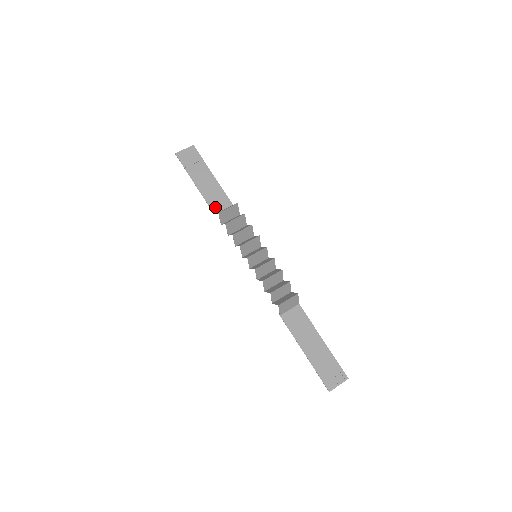
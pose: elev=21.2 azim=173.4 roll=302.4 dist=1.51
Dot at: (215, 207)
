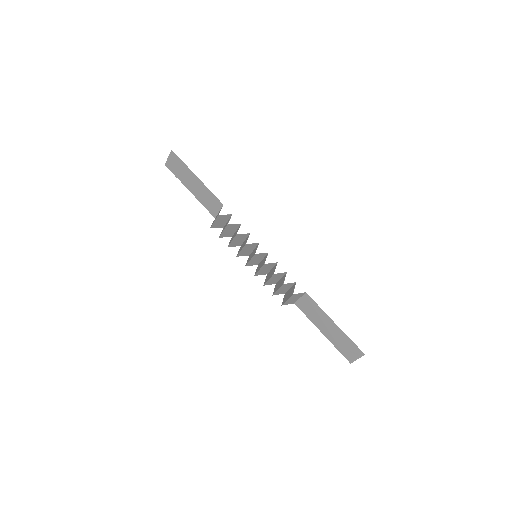
Dot at: (213, 211)
